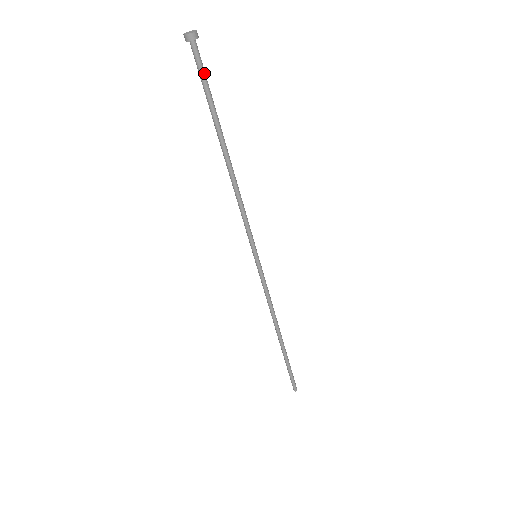
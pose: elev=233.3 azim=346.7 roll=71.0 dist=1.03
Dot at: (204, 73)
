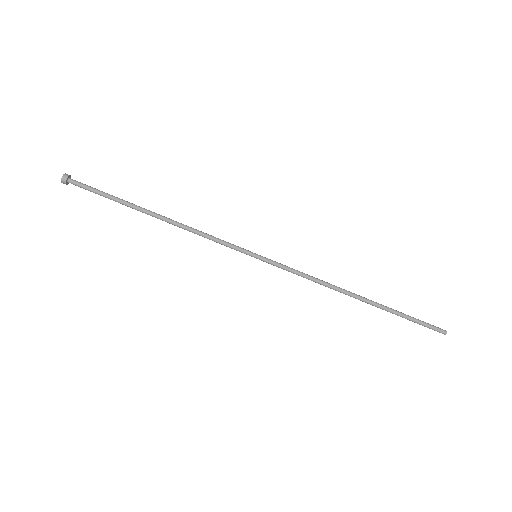
Dot at: (91, 189)
